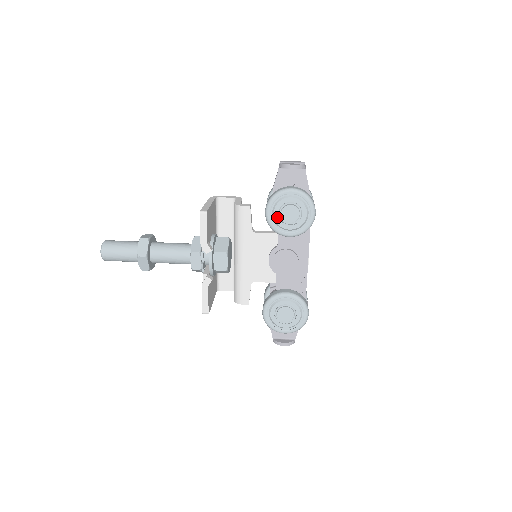
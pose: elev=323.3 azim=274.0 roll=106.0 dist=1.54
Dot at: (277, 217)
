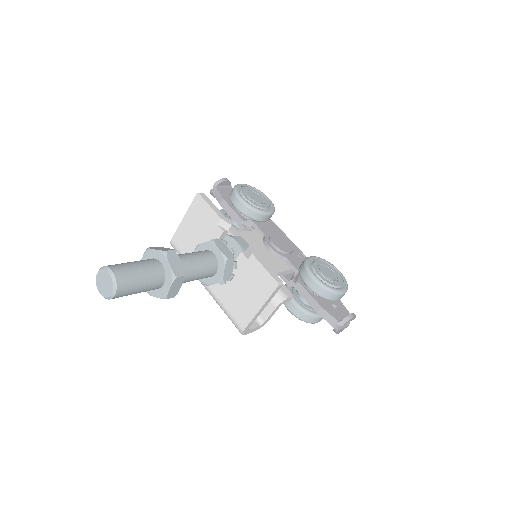
Dot at: (250, 200)
